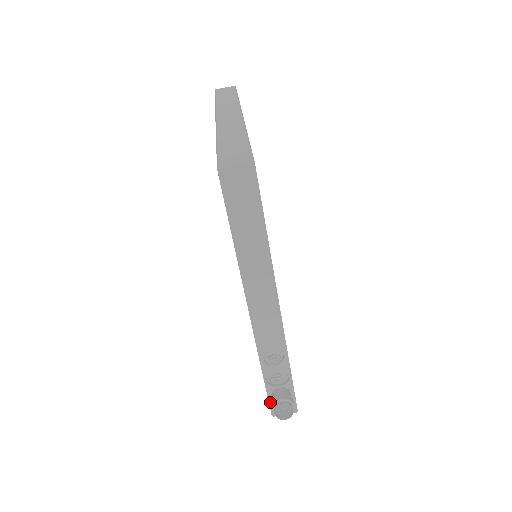
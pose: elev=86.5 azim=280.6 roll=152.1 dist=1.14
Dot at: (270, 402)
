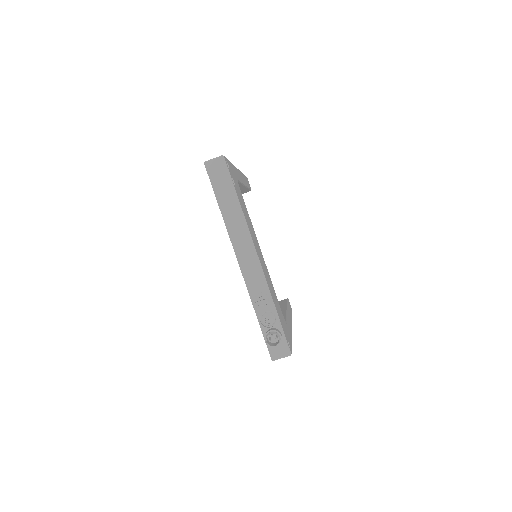
Dot at: occluded
